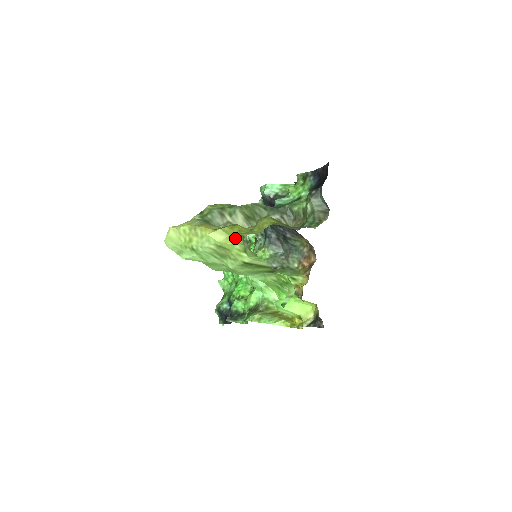
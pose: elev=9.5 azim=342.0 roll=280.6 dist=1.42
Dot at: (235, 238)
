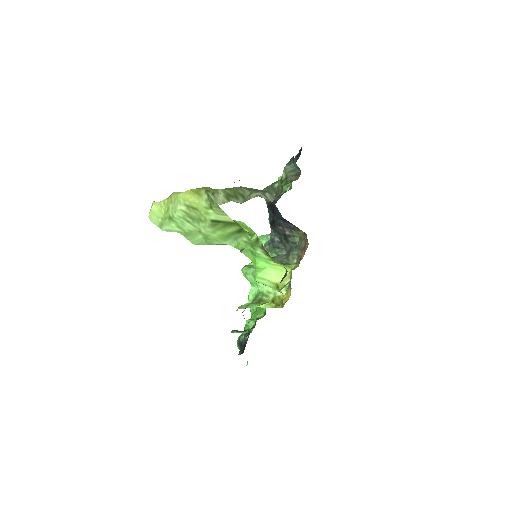
Dot at: (202, 196)
